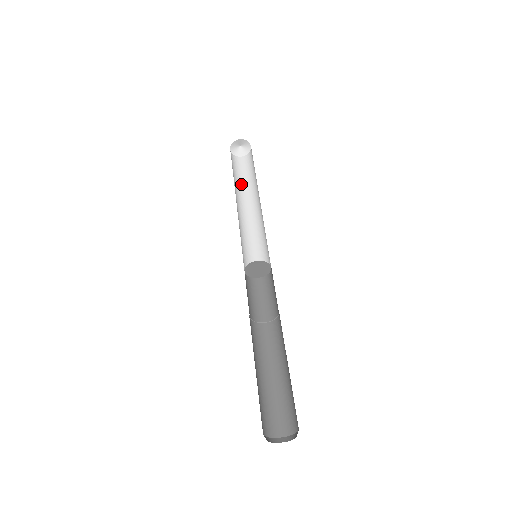
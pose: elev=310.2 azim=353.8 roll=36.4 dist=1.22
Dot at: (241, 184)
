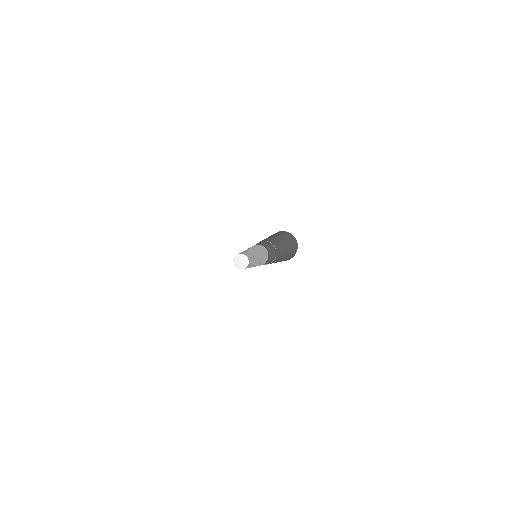
Dot at: occluded
